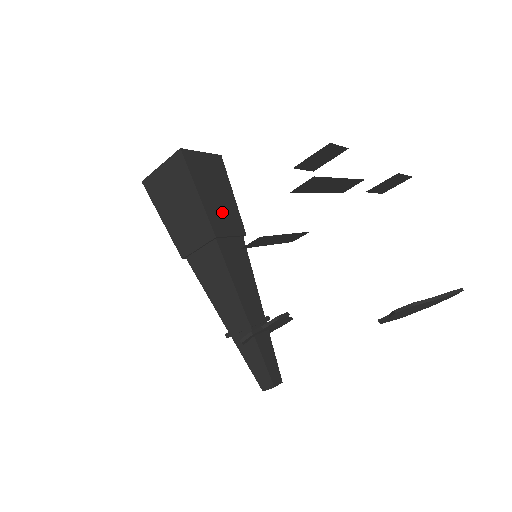
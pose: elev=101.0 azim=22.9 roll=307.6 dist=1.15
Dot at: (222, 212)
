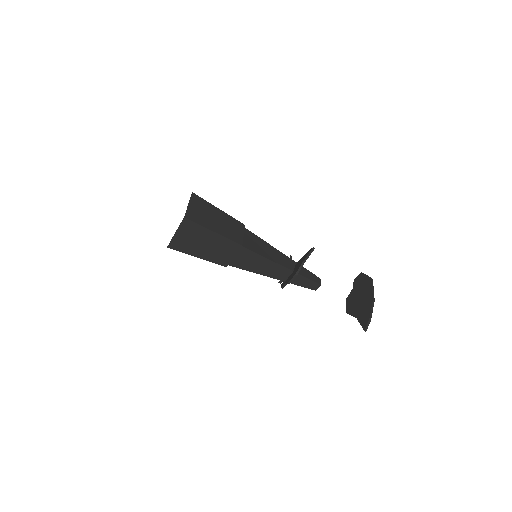
Dot at: (218, 251)
